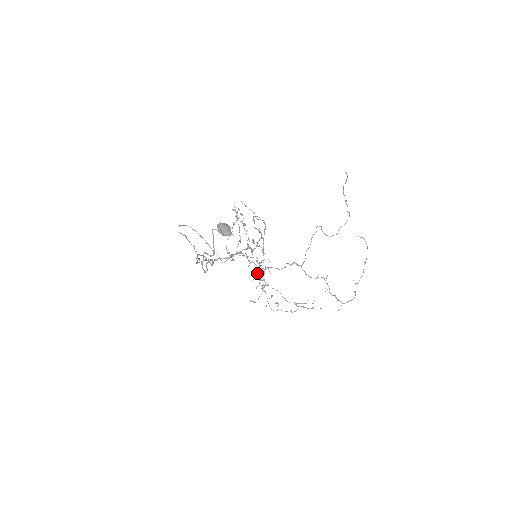
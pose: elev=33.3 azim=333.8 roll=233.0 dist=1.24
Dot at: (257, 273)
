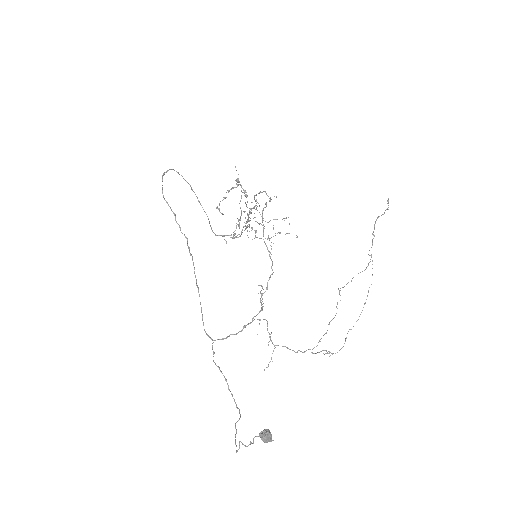
Dot at: occluded
